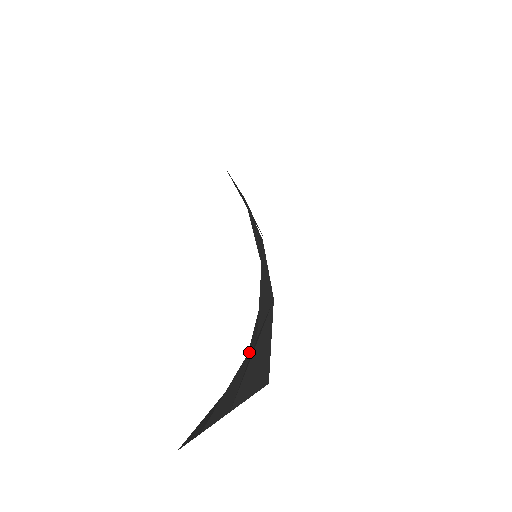
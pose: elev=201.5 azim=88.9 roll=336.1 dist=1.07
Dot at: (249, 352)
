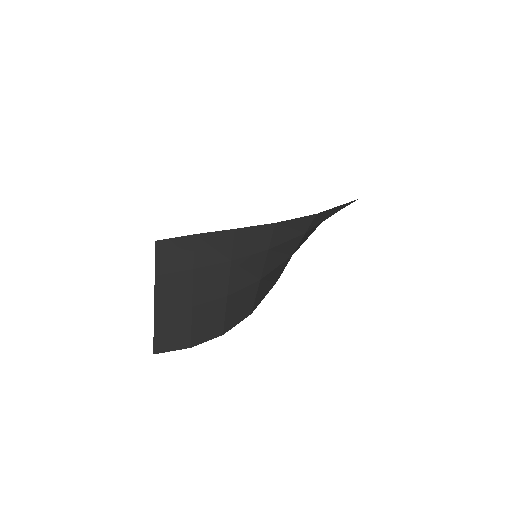
Dot at: occluded
